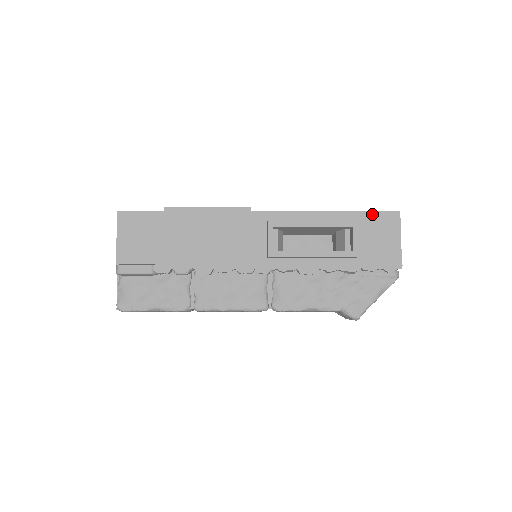
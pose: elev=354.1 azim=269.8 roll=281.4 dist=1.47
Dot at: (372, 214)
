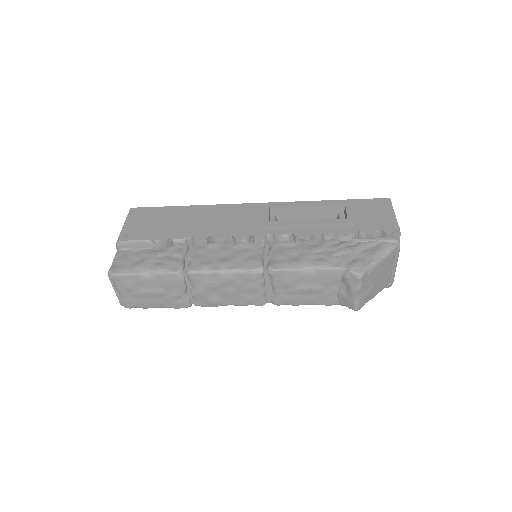
Dot at: (363, 200)
